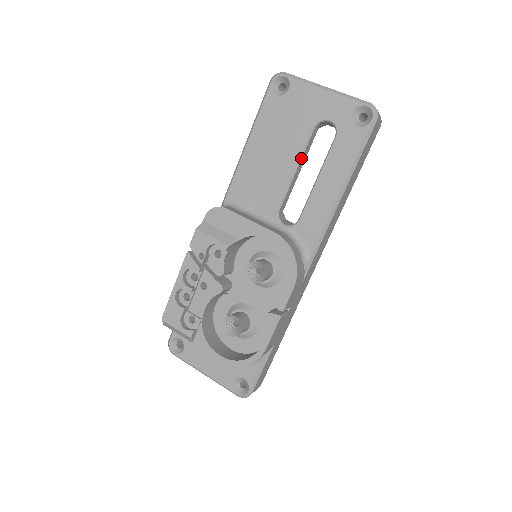
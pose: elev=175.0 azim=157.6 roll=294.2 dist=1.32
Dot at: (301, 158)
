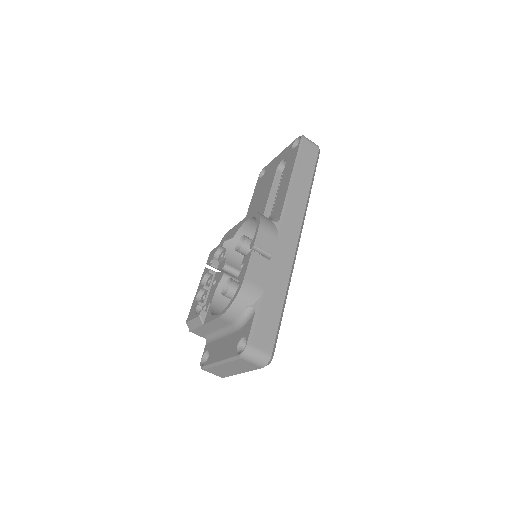
Dot at: (272, 186)
